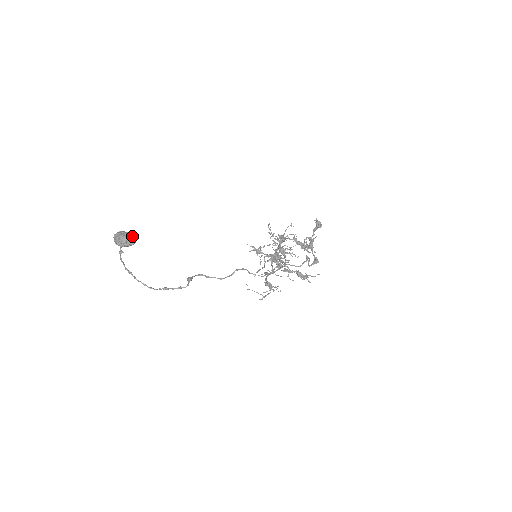
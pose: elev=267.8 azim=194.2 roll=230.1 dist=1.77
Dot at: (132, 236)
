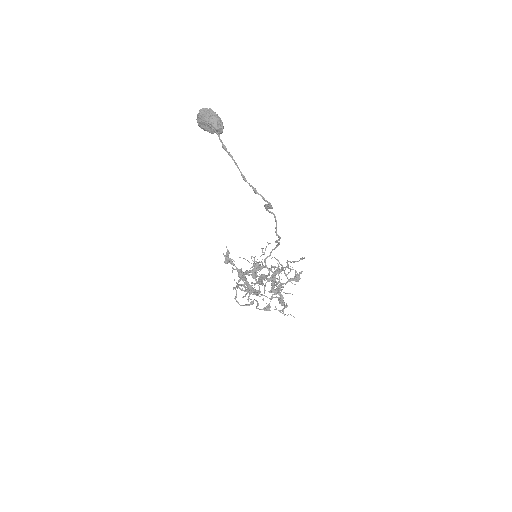
Dot at: (222, 126)
